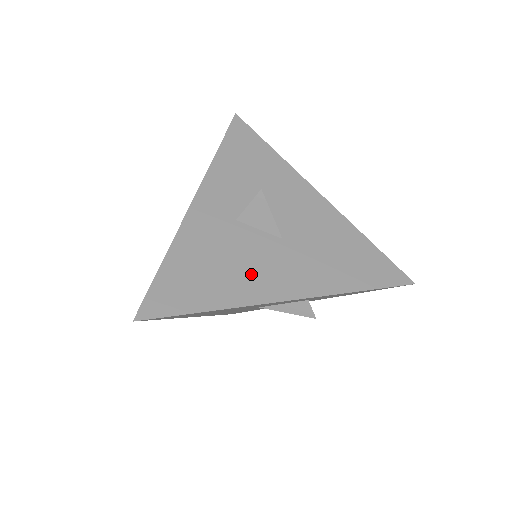
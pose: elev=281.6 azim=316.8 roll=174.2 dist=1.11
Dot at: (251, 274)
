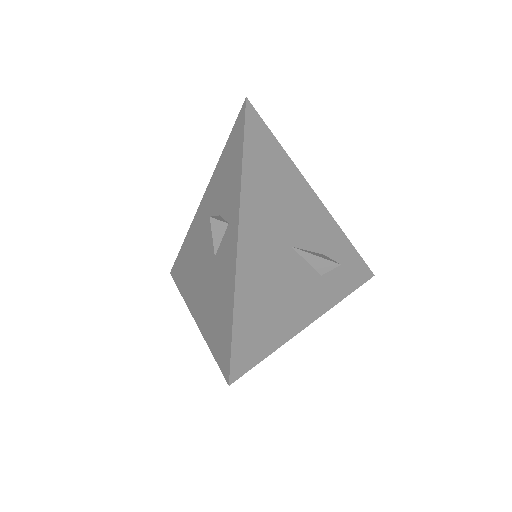
Dot at: occluded
